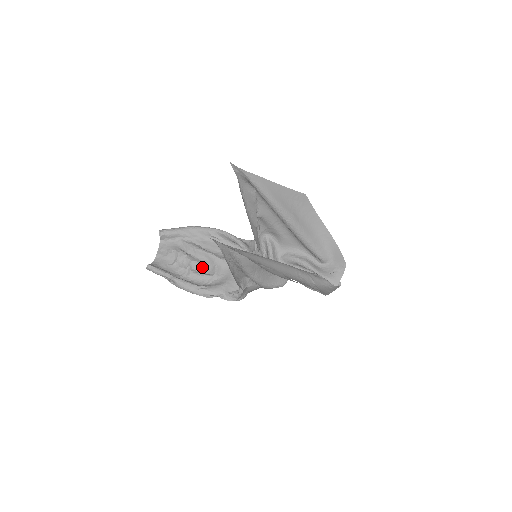
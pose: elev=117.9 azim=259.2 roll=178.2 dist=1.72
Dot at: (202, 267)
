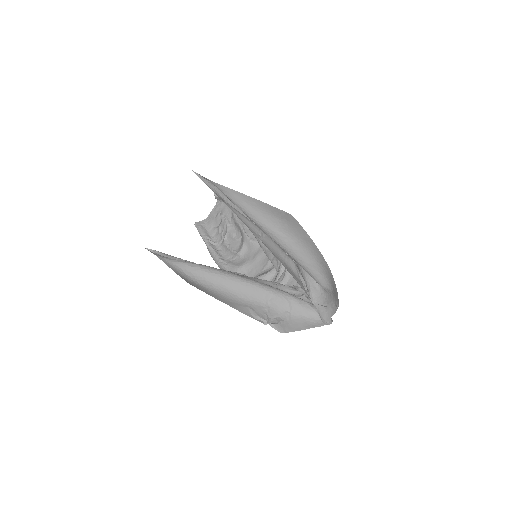
Dot at: (234, 241)
